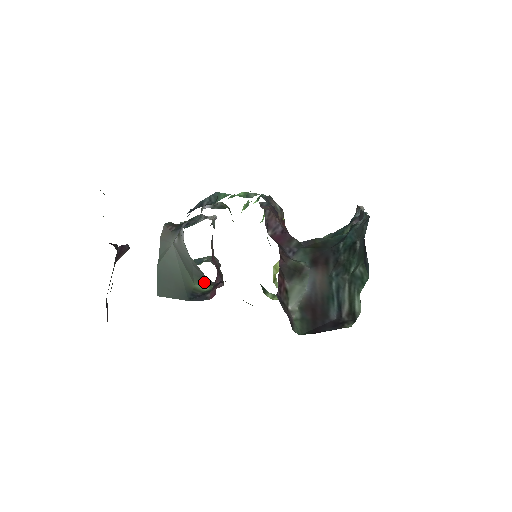
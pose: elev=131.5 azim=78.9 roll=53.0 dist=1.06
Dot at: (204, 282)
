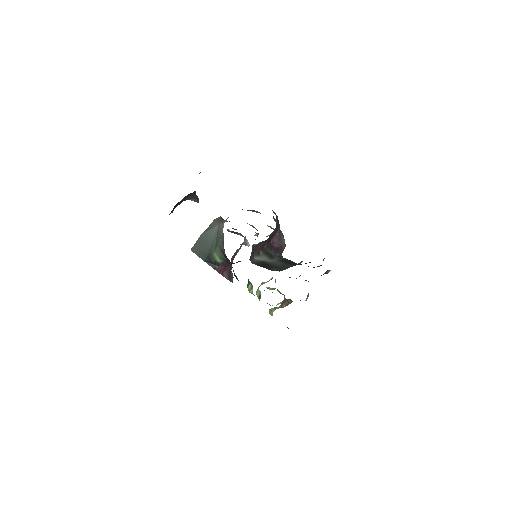
Dot at: (220, 254)
